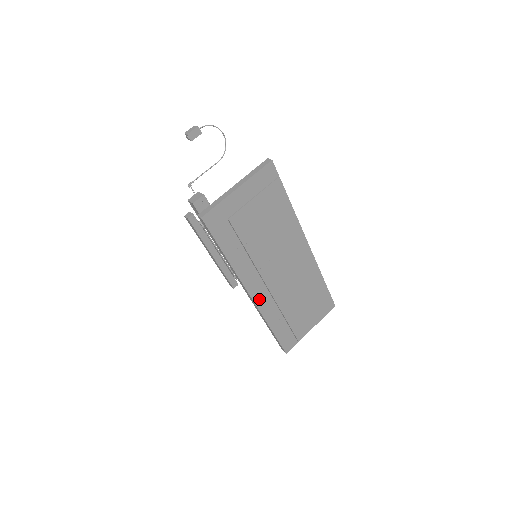
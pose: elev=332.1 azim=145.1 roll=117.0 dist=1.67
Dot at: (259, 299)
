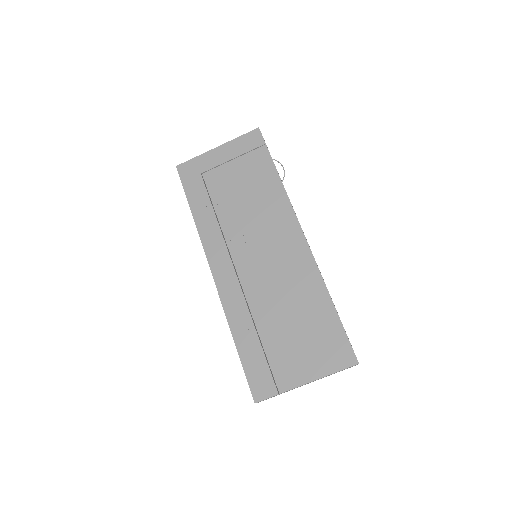
Dot at: (223, 282)
